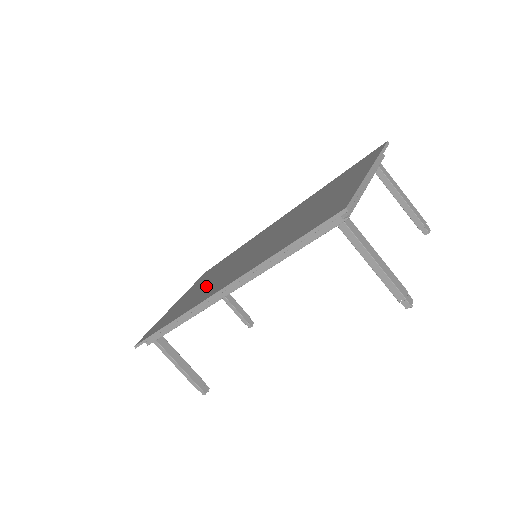
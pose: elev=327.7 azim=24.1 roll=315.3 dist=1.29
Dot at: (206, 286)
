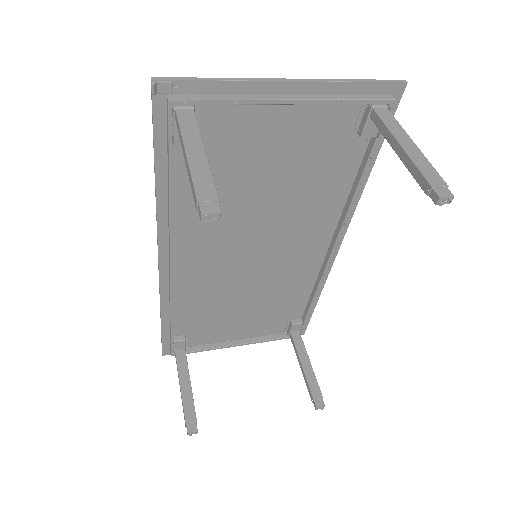
Dot at: (221, 295)
